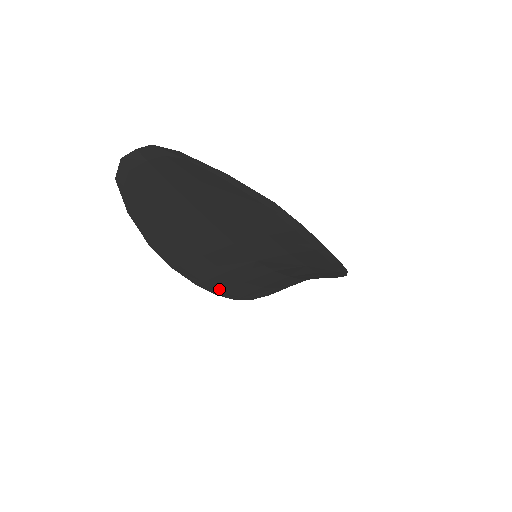
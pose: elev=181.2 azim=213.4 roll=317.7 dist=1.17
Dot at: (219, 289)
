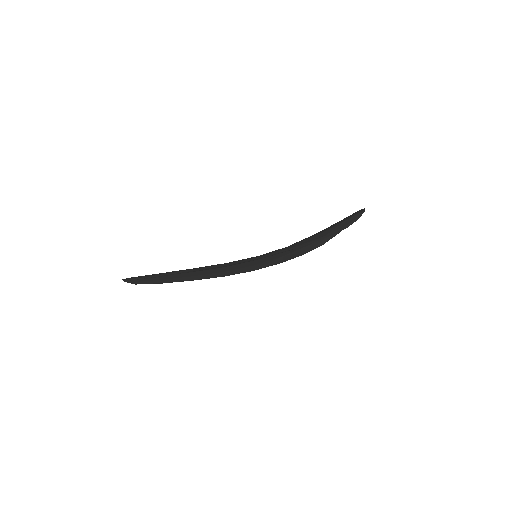
Dot at: (274, 264)
